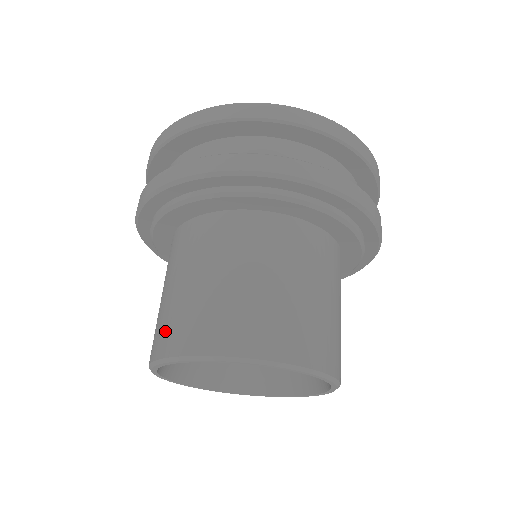
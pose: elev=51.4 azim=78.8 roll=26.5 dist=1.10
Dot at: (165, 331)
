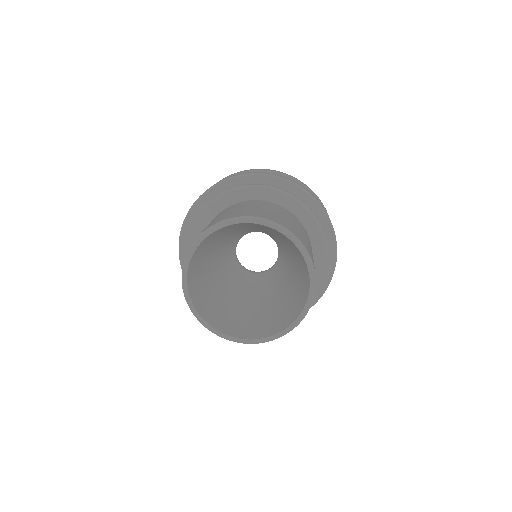
Dot at: occluded
